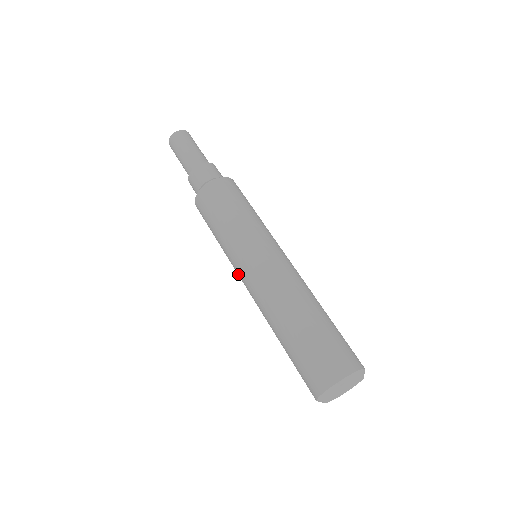
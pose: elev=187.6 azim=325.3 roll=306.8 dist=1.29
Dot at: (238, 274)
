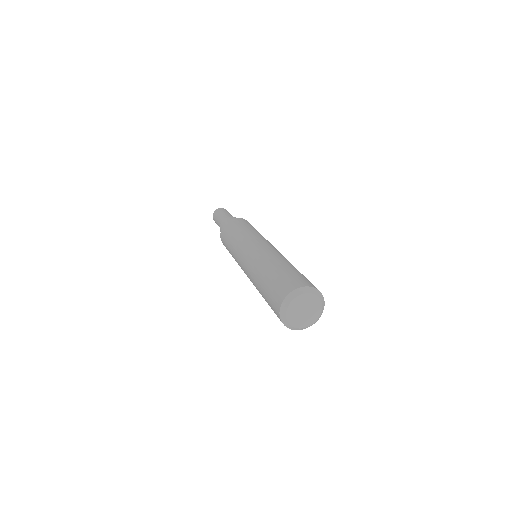
Dot at: (241, 253)
